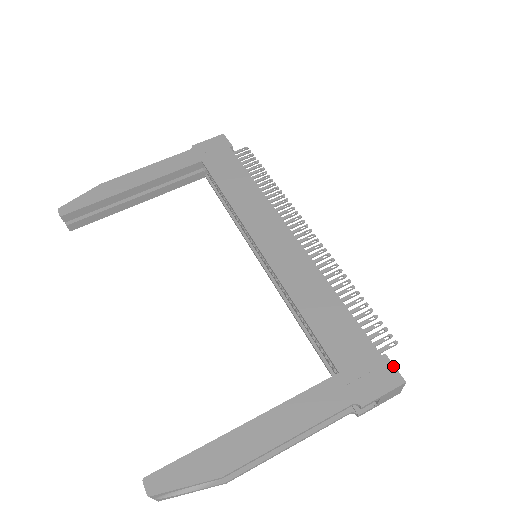
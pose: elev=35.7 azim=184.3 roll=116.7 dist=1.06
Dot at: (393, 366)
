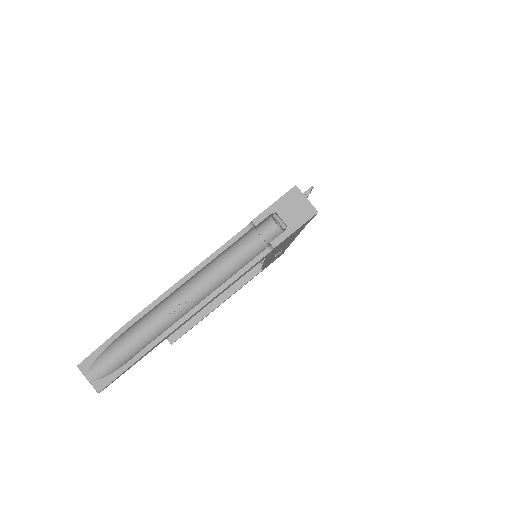
Dot at: occluded
